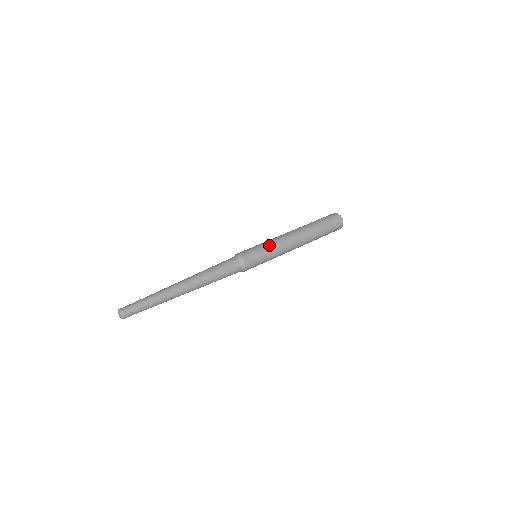
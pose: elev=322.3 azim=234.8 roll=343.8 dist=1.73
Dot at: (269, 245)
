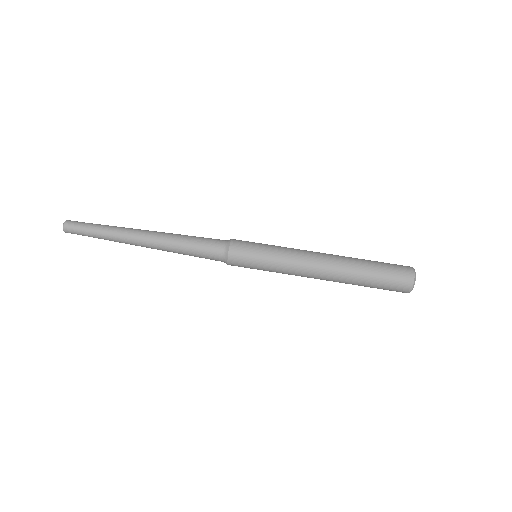
Dot at: (275, 257)
